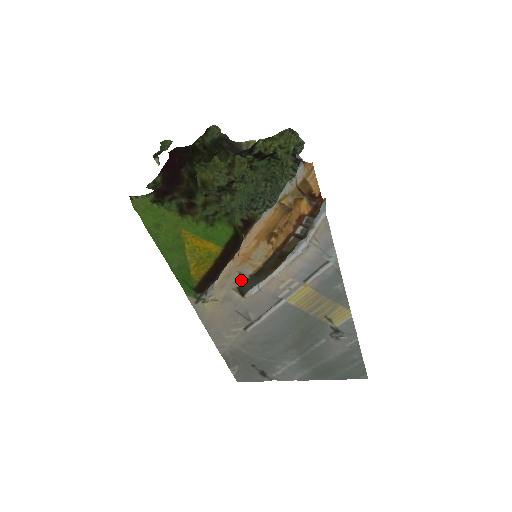
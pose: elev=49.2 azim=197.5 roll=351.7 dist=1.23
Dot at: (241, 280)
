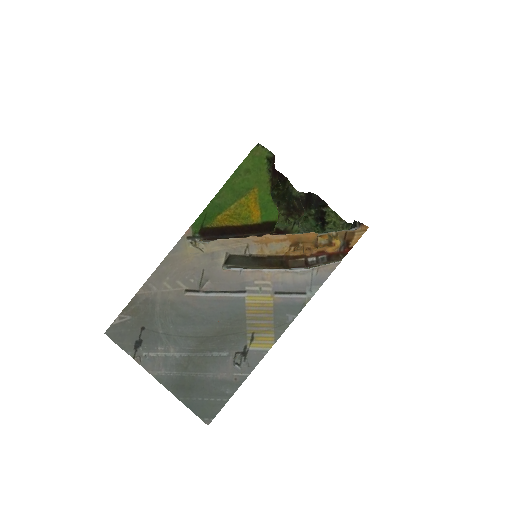
Dot at: (241, 252)
